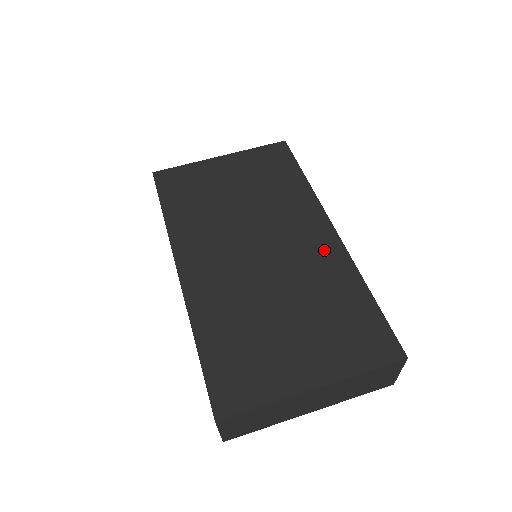
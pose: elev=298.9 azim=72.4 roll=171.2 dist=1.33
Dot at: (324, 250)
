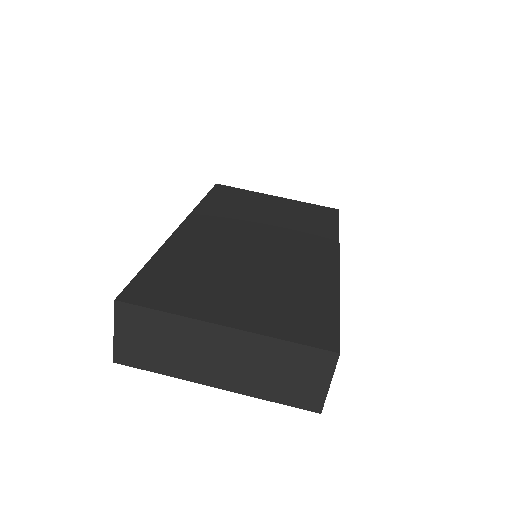
Dot at: (318, 265)
